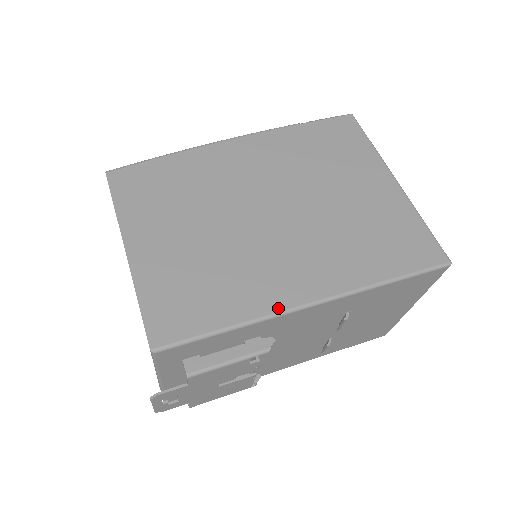
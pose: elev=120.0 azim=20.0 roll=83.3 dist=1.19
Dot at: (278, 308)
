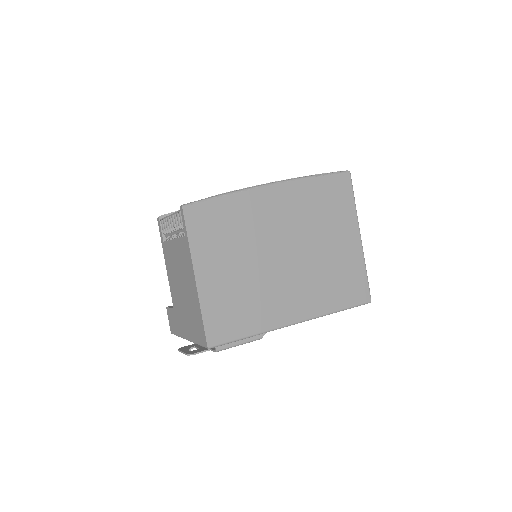
Dot at: (277, 325)
